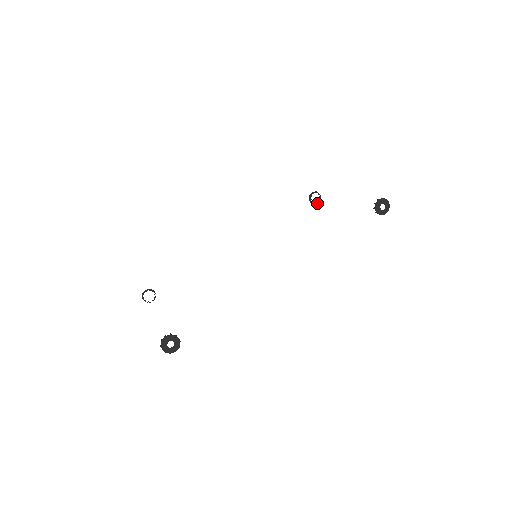
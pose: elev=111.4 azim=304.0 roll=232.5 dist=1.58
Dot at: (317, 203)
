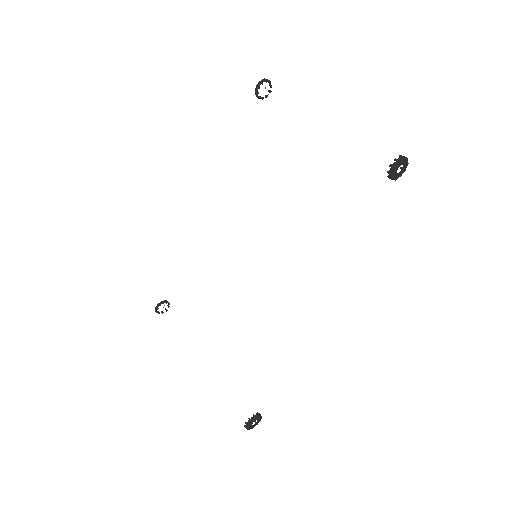
Dot at: occluded
